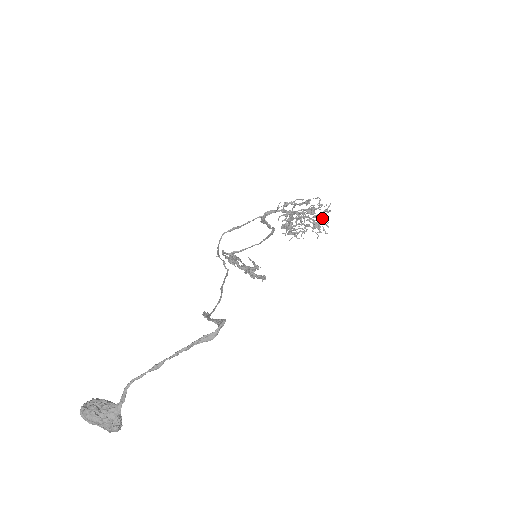
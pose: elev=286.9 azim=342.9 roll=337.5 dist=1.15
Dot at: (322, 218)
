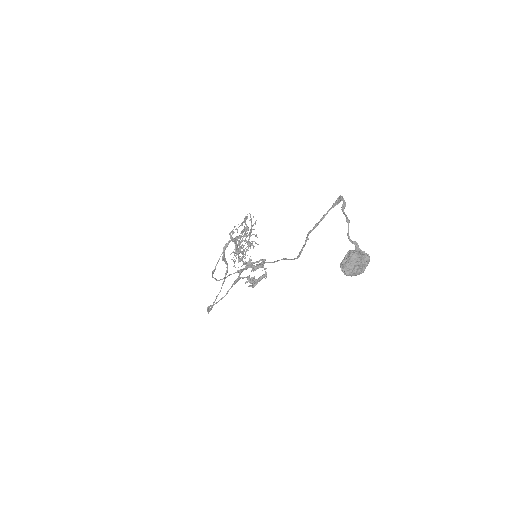
Dot at: (250, 236)
